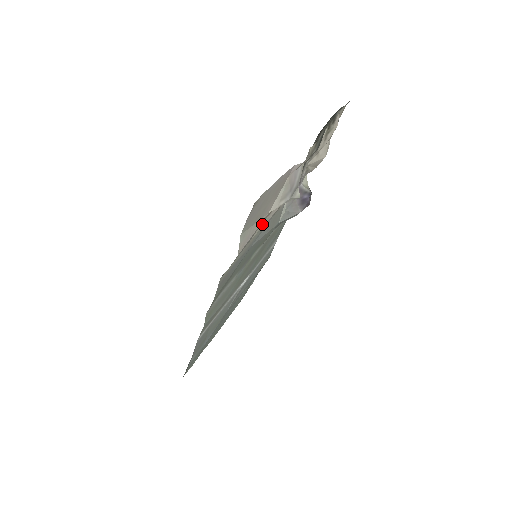
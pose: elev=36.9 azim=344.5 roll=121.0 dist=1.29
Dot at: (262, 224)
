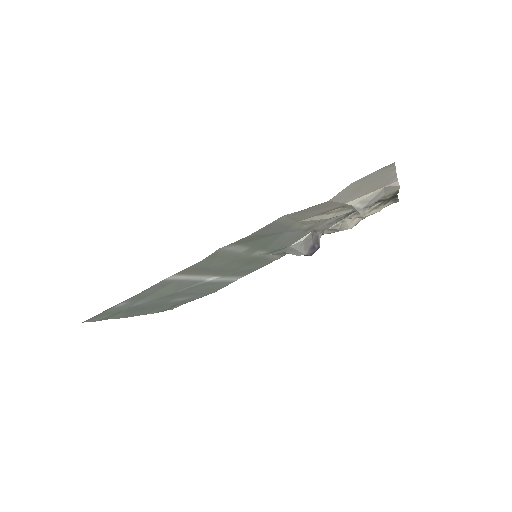
Dot at: (316, 217)
